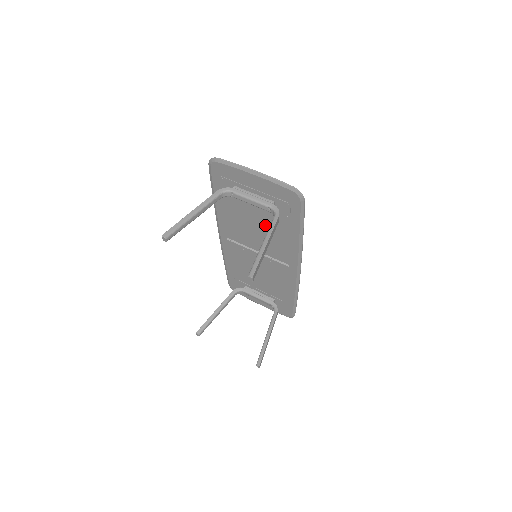
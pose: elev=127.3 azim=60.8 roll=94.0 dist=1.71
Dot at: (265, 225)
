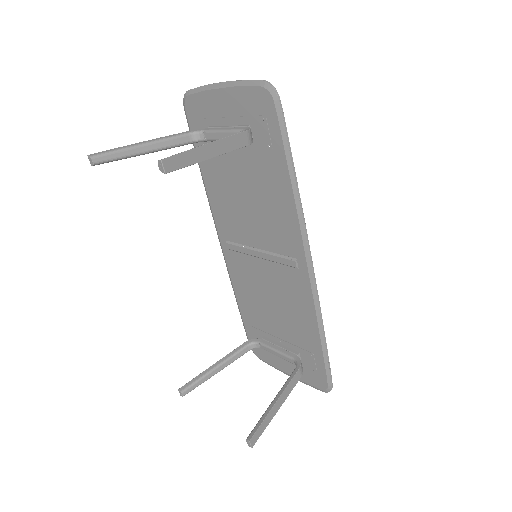
Dot at: (253, 185)
